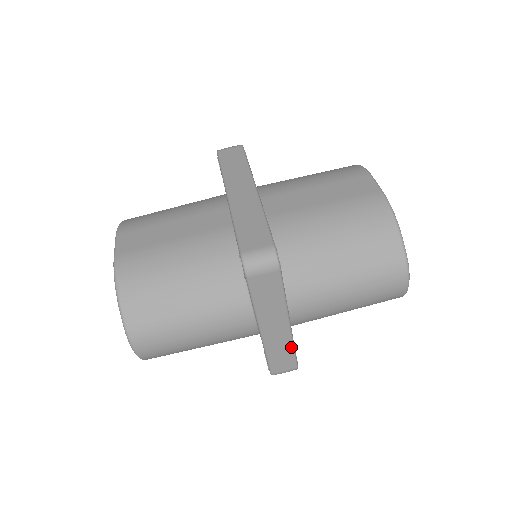
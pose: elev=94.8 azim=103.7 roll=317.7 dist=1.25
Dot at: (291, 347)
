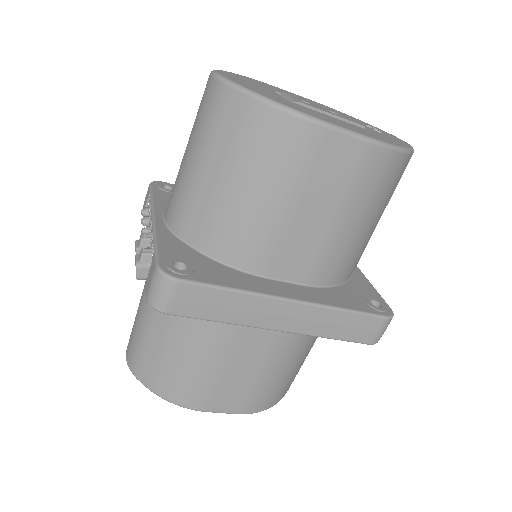
Dot at: occluded
